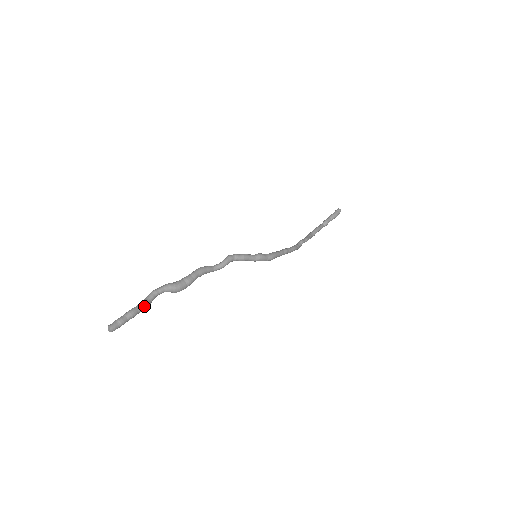
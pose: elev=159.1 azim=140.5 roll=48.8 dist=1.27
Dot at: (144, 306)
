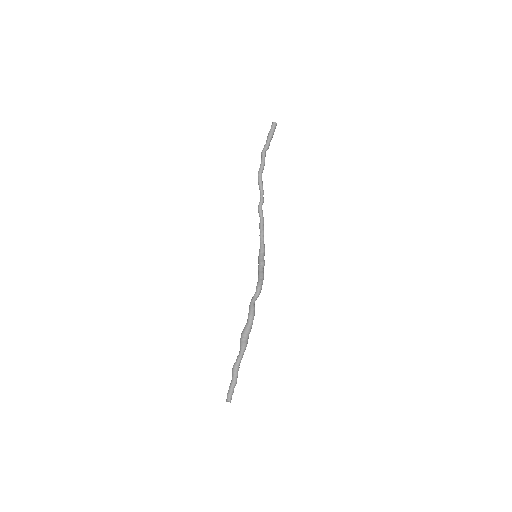
Dot at: occluded
